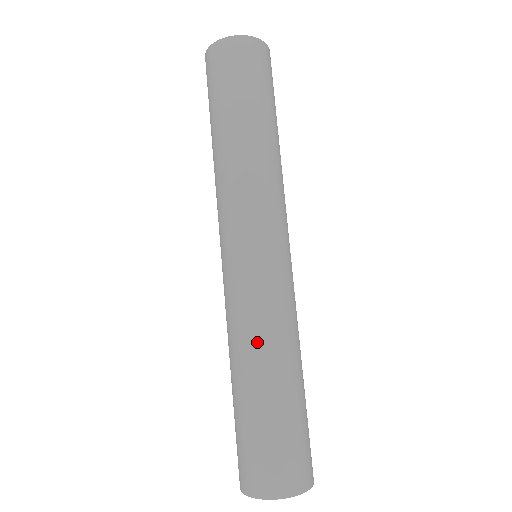
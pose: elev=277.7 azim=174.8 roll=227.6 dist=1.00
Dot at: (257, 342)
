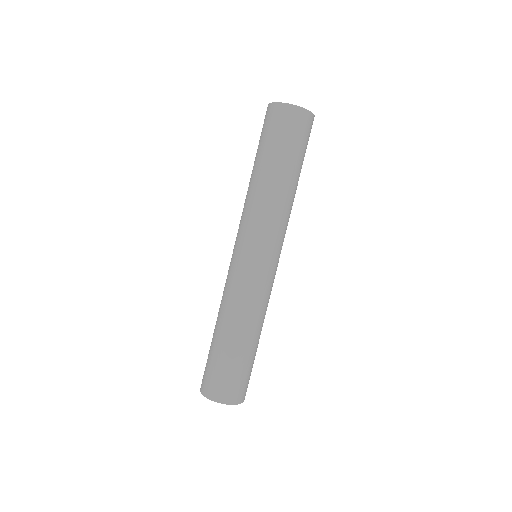
Dot at: (224, 308)
